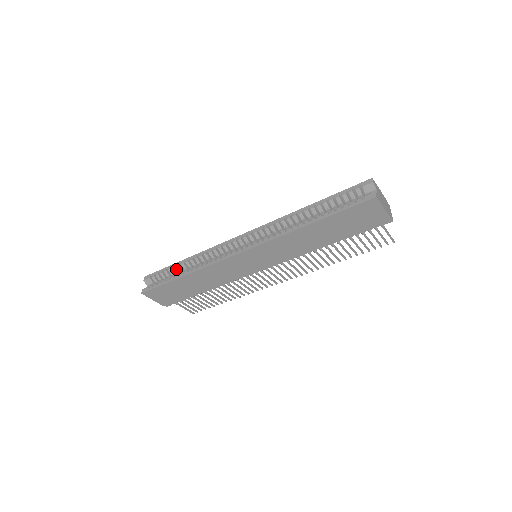
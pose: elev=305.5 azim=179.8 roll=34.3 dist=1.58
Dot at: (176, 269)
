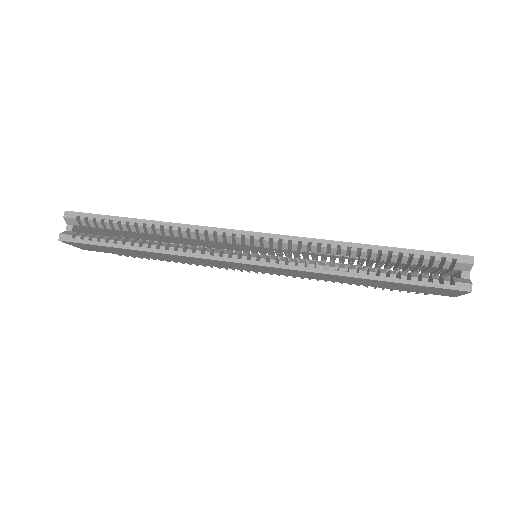
Dot at: (126, 227)
